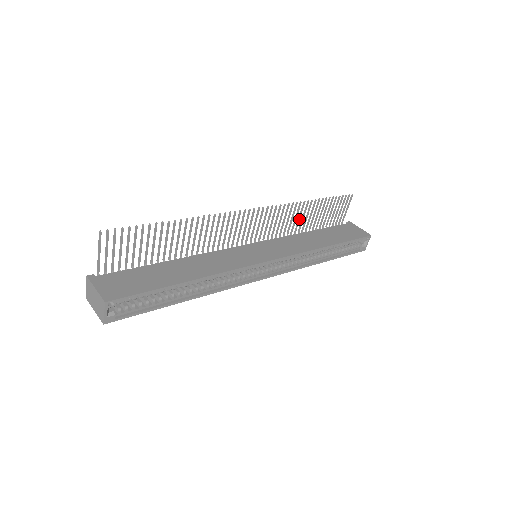
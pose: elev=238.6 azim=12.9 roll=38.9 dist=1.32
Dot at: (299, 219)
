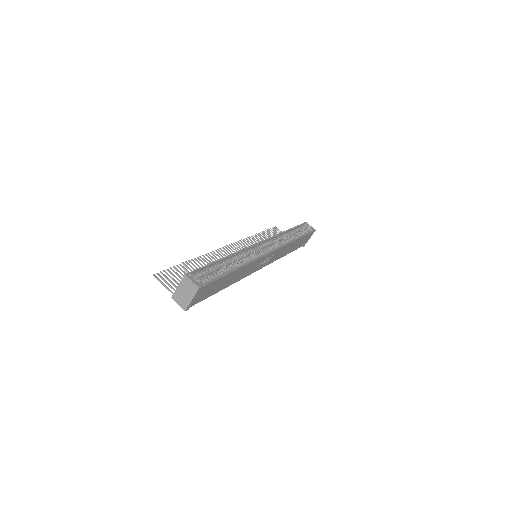
Dot at: occluded
